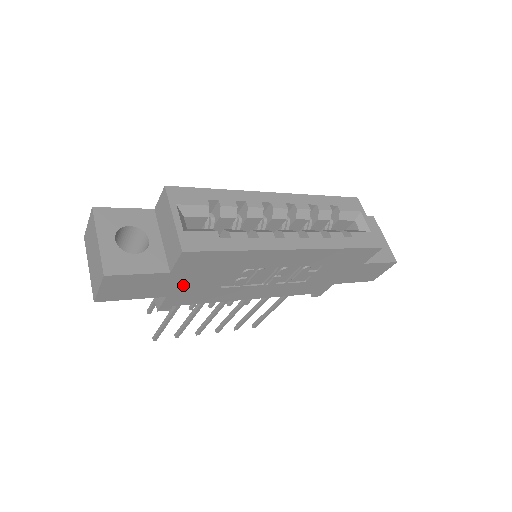
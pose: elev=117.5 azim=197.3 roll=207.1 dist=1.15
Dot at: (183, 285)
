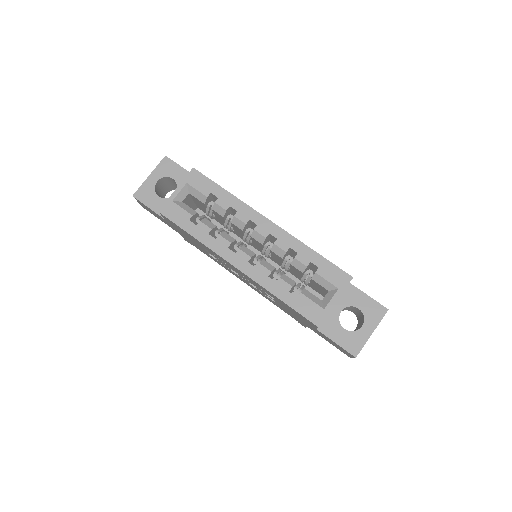
Dot at: (182, 234)
